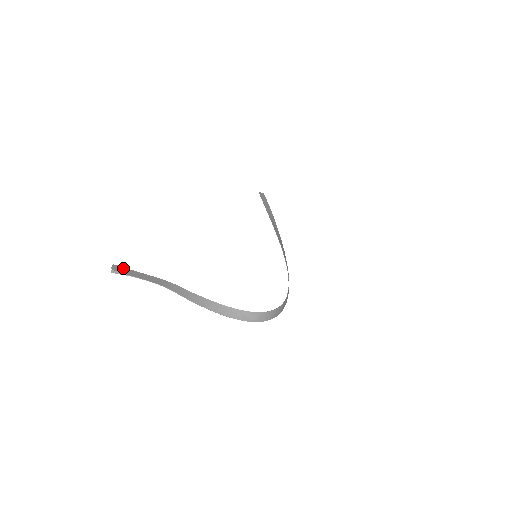
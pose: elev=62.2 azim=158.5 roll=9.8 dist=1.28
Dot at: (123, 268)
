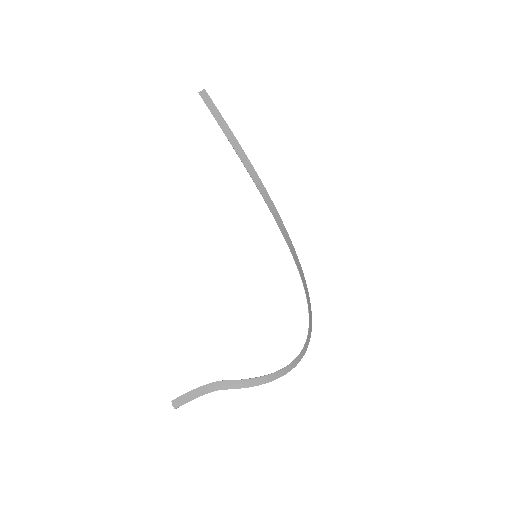
Dot at: (179, 399)
